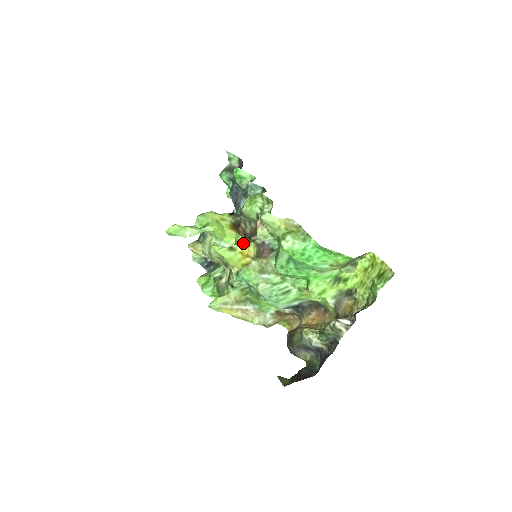
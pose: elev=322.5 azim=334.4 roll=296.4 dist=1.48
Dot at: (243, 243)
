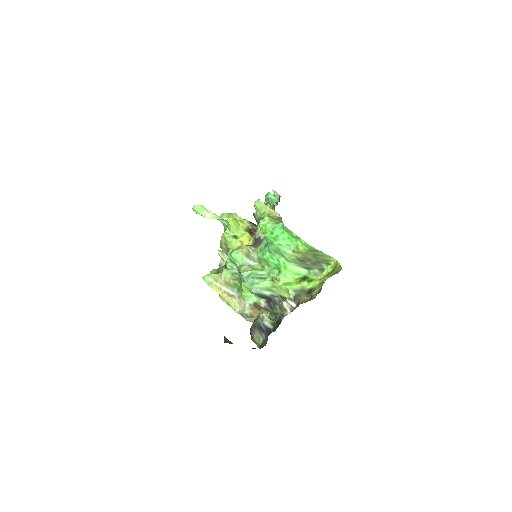
Dot at: (246, 236)
